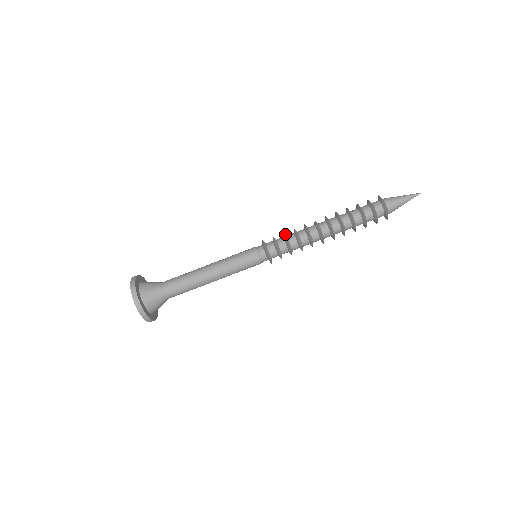
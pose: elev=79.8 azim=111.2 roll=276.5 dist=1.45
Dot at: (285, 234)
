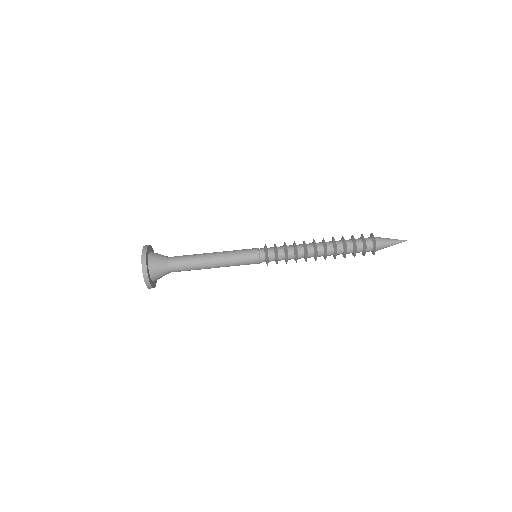
Dot at: occluded
